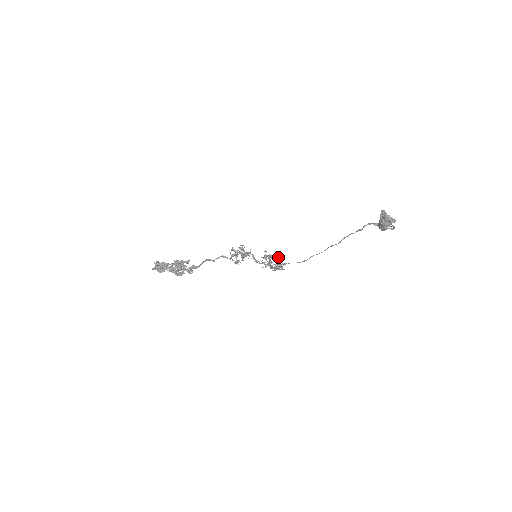
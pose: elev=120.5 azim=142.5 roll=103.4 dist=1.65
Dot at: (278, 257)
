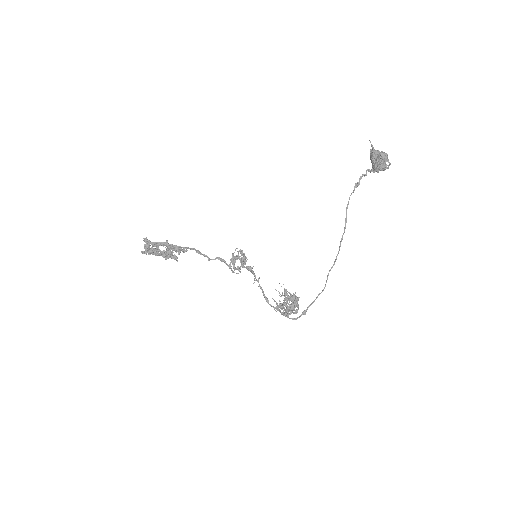
Dot at: occluded
